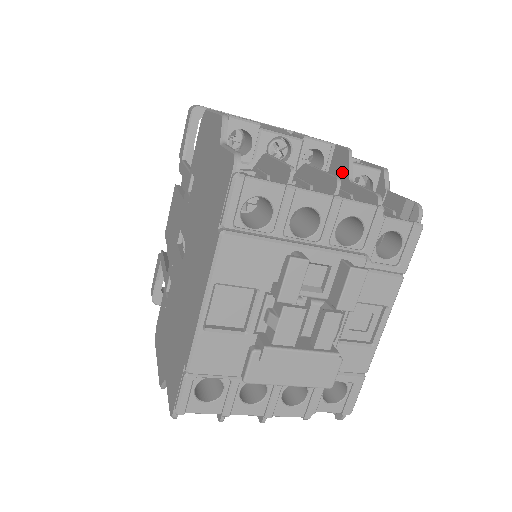
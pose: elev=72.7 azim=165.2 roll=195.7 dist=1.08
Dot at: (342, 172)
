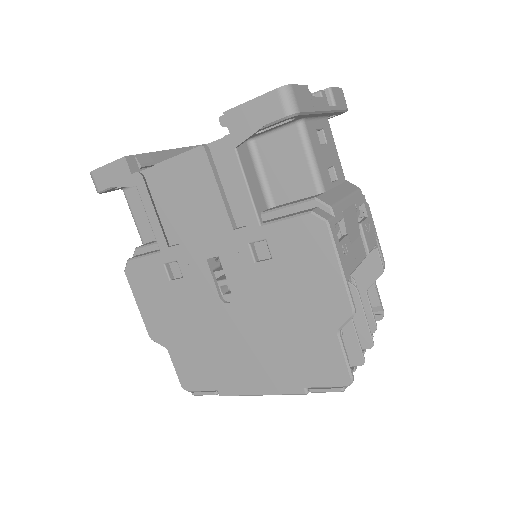
Dot at: (366, 276)
